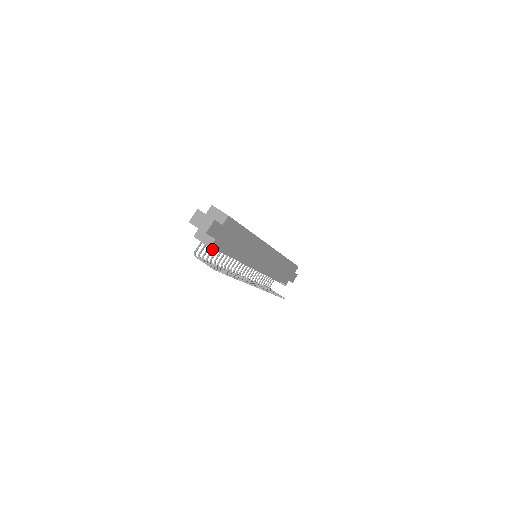
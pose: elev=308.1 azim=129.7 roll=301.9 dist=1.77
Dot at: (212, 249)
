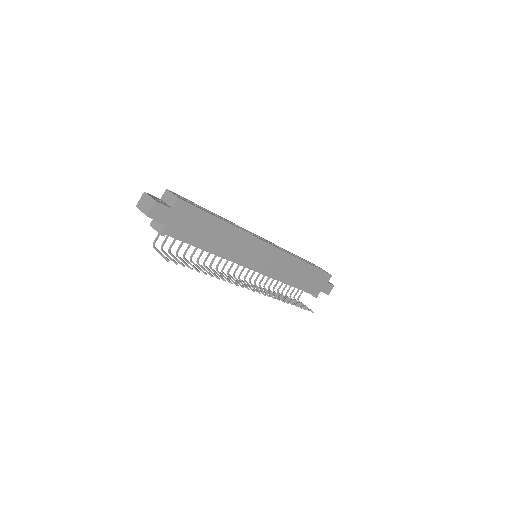
Dot at: (182, 242)
